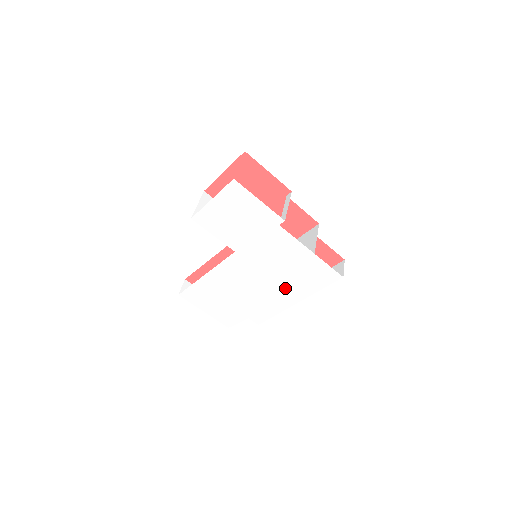
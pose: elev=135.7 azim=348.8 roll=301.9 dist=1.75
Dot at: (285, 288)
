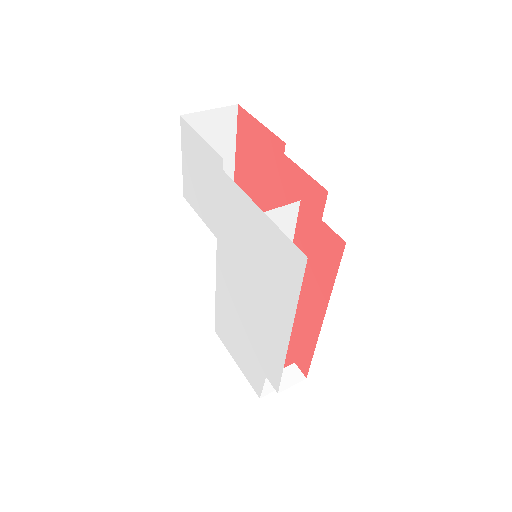
Dot at: (269, 302)
